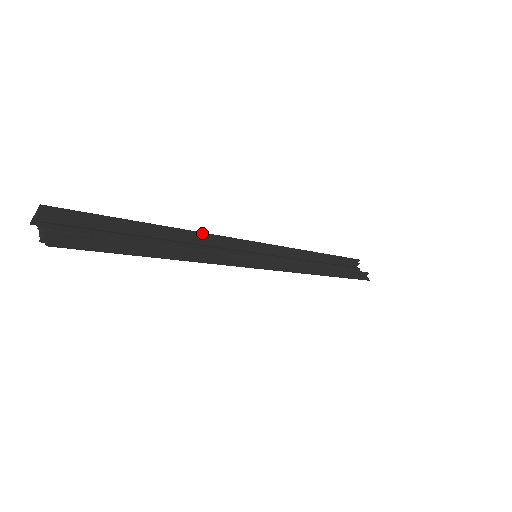
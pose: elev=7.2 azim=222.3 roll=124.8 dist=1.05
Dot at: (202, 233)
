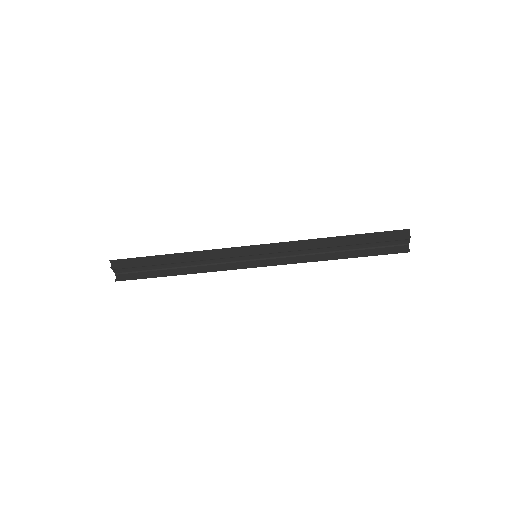
Dot at: occluded
